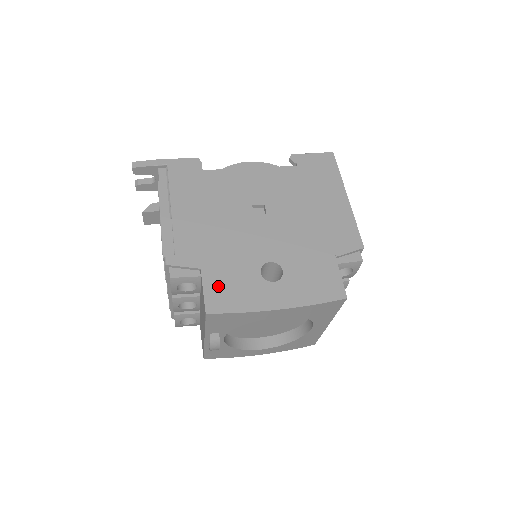
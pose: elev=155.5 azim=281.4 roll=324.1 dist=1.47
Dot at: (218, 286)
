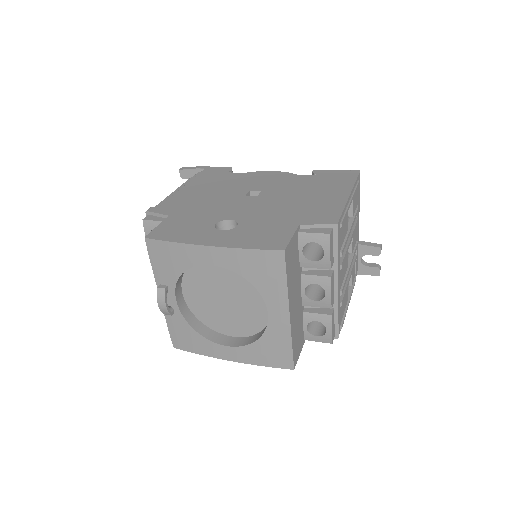
Dot at: (171, 226)
